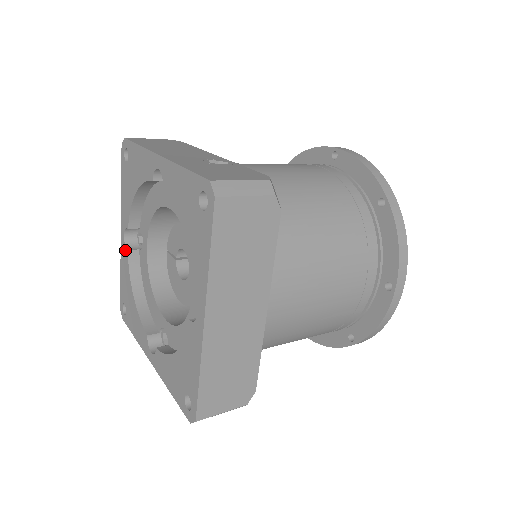
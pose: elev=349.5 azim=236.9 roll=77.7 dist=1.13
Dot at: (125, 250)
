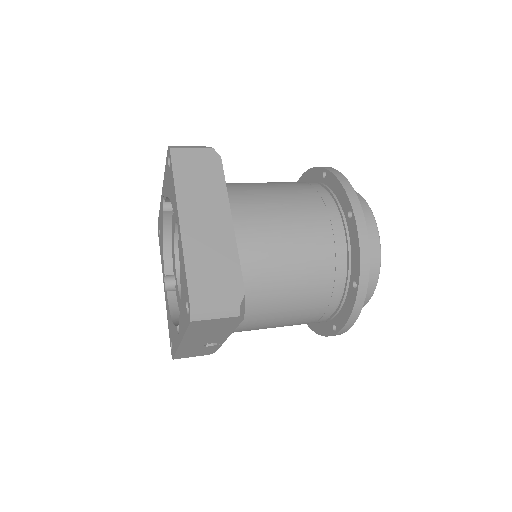
Dot at: (166, 295)
